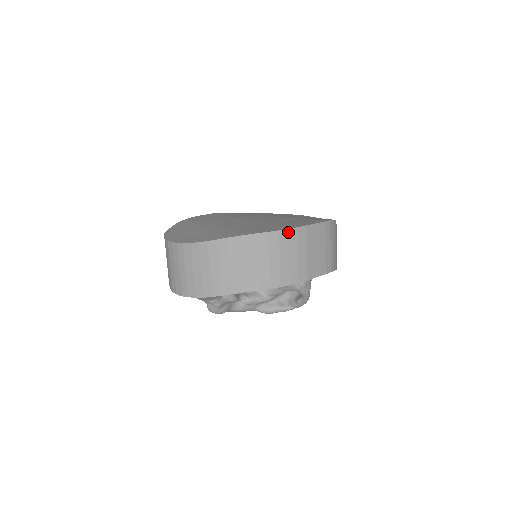
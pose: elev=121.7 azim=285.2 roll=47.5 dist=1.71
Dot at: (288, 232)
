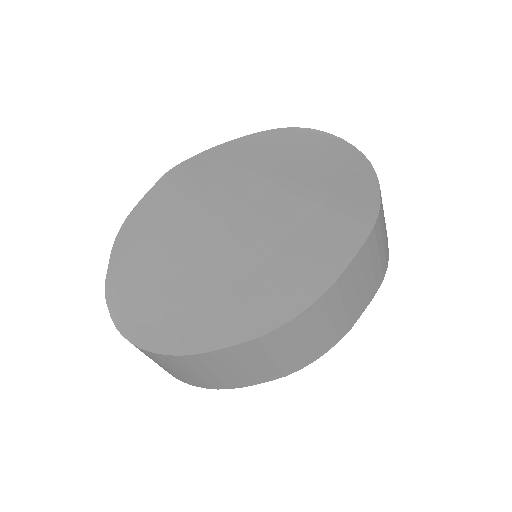
Dot at: (308, 311)
